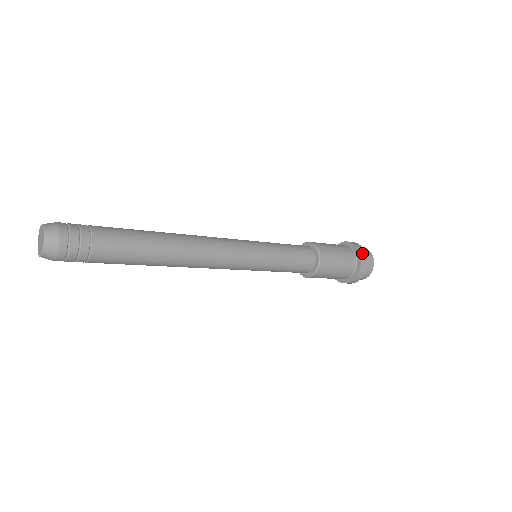
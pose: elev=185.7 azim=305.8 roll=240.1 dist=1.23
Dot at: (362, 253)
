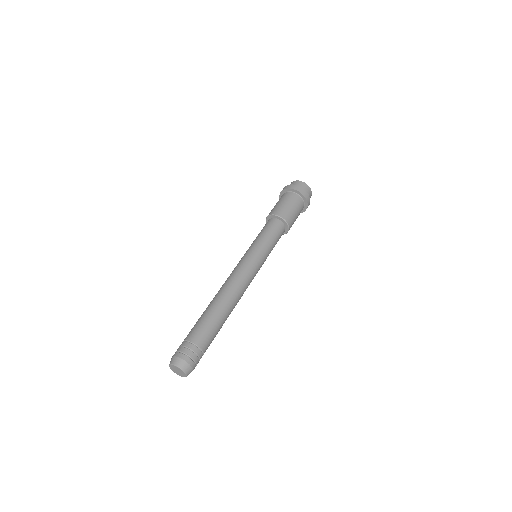
Dot at: (305, 210)
